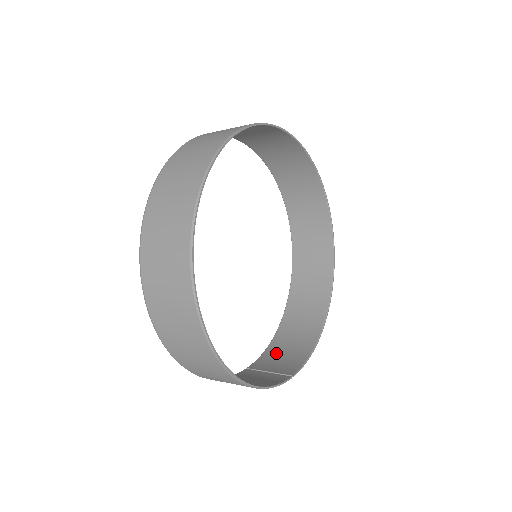
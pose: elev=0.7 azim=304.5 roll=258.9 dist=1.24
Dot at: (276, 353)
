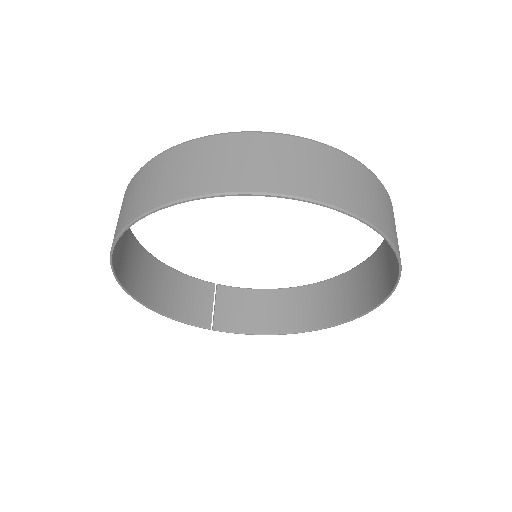
Dot at: (246, 301)
